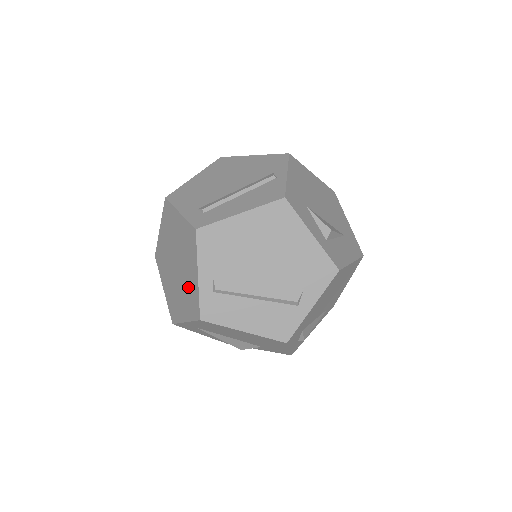
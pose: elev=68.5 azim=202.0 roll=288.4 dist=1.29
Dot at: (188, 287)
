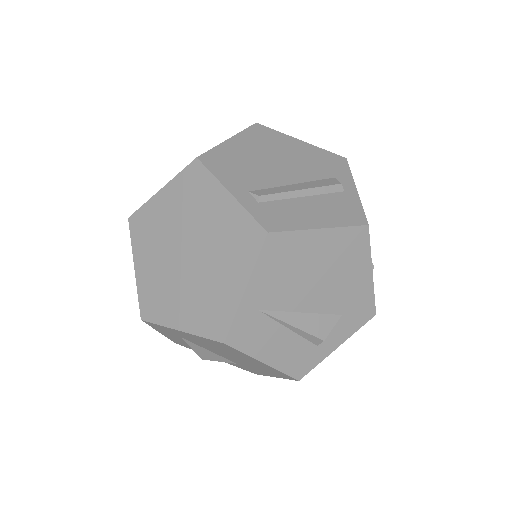
Dot at: (223, 236)
